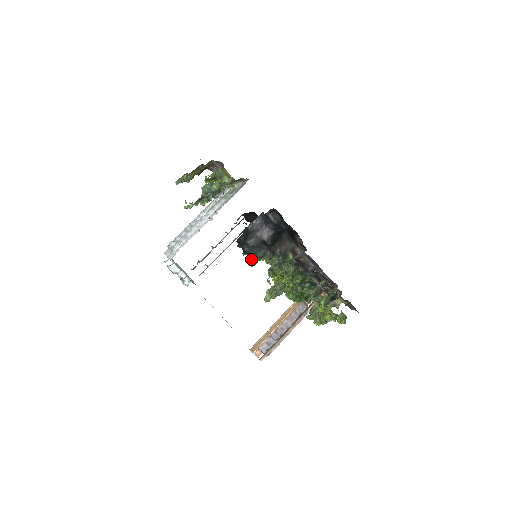
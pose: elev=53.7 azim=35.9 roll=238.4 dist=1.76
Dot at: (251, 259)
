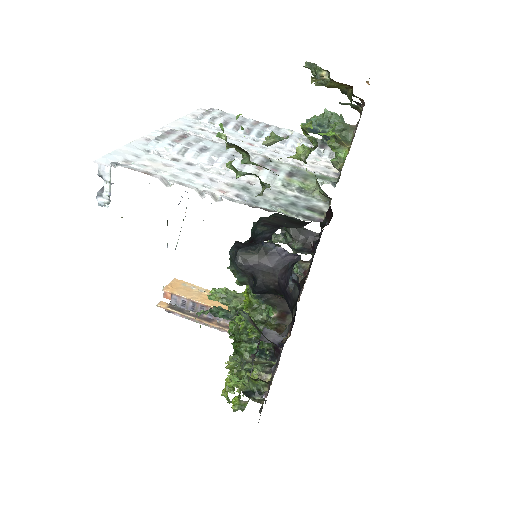
Dot at: occluded
